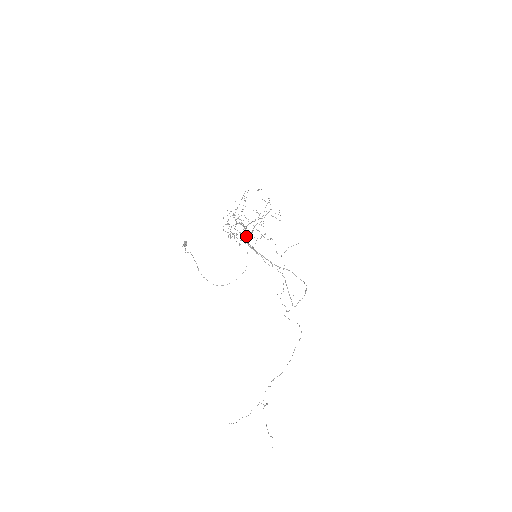
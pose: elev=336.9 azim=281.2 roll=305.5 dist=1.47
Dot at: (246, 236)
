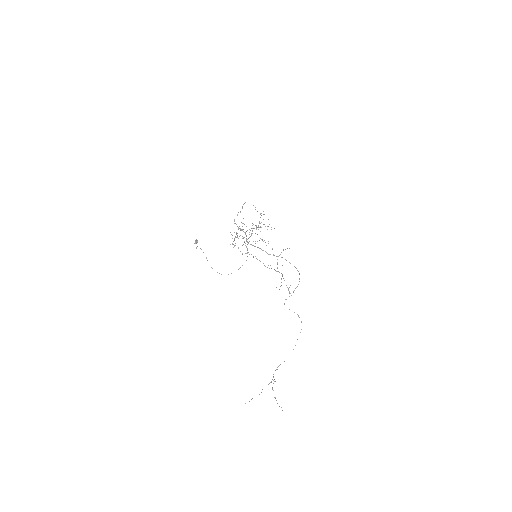
Dot at: (246, 238)
